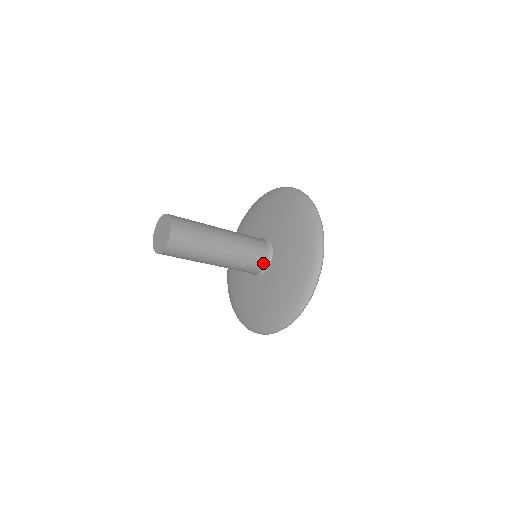
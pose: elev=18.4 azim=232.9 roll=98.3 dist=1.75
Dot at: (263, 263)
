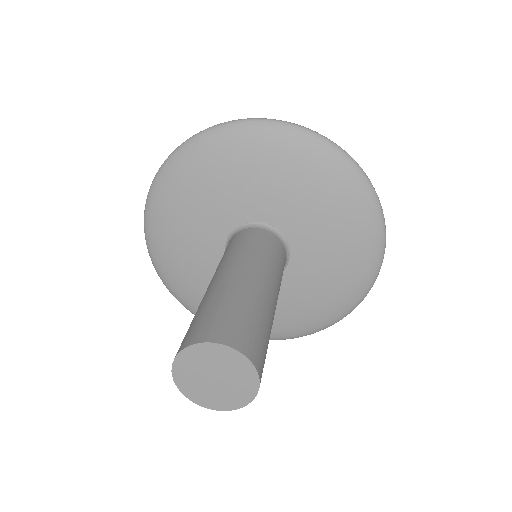
Dot at: (285, 256)
